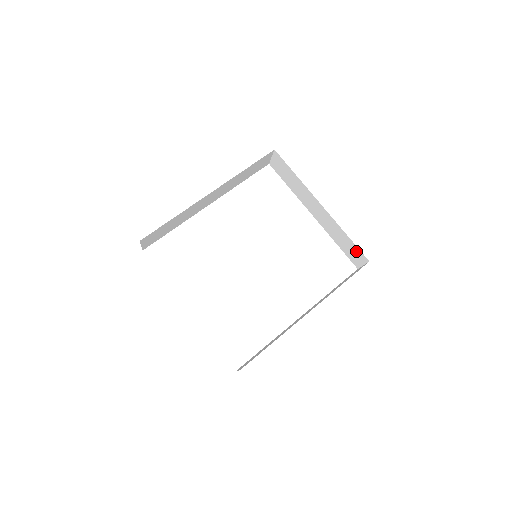
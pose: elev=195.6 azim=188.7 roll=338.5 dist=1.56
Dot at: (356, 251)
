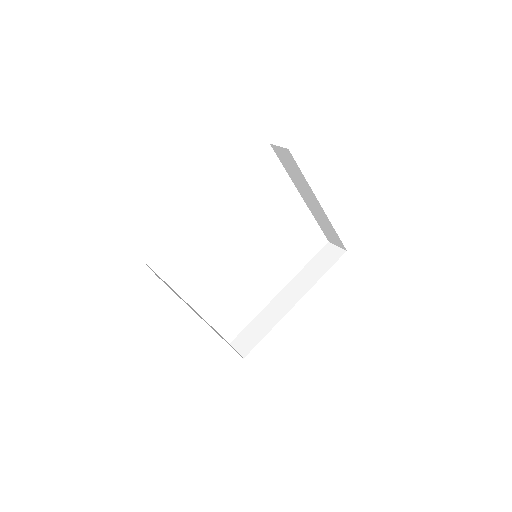
Dot at: (337, 239)
